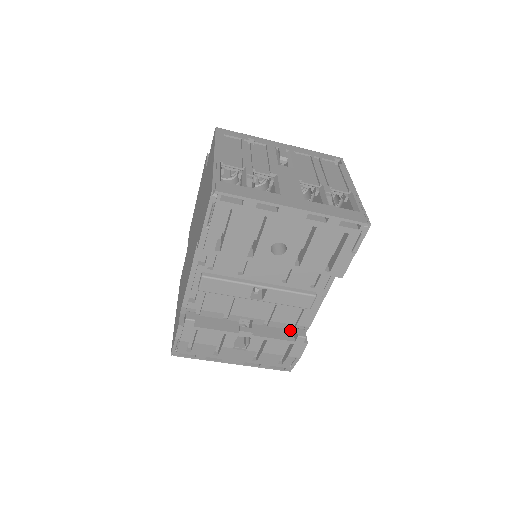
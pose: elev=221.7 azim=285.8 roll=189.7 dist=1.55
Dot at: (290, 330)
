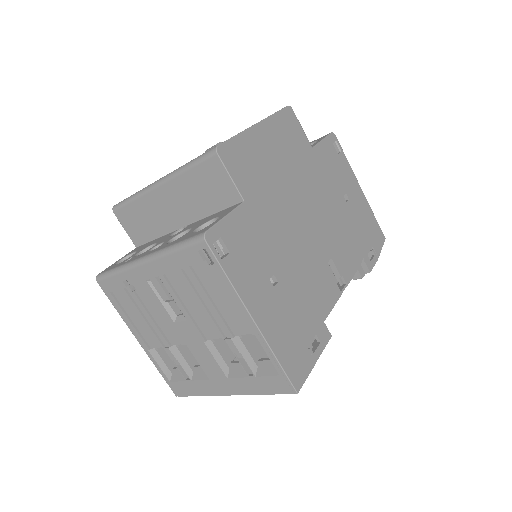
Dot at: occluded
